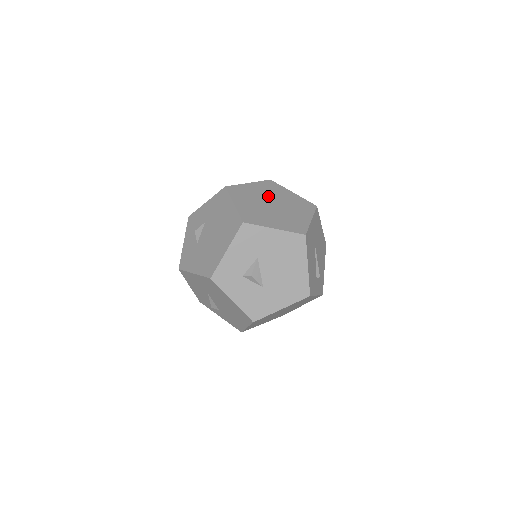
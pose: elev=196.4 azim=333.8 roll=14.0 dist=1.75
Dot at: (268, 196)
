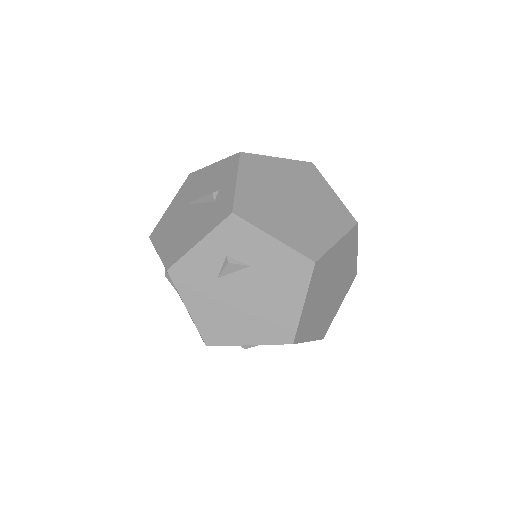
Dot at: (337, 270)
